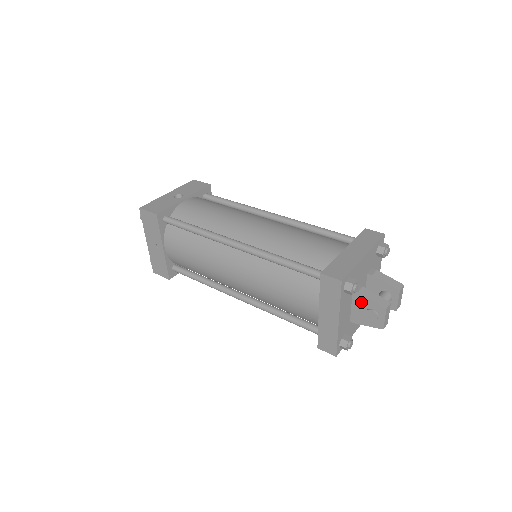
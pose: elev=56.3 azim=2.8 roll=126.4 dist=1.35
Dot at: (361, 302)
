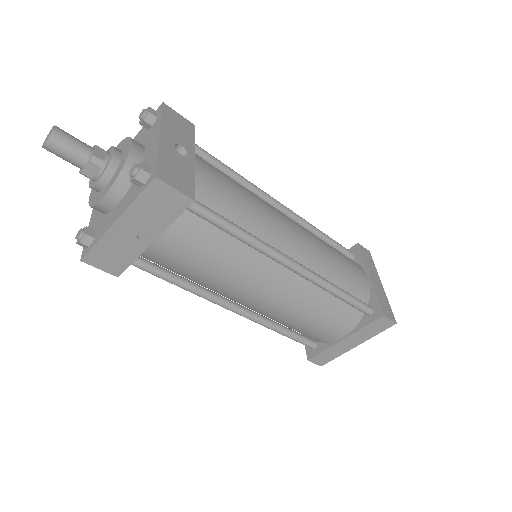
Dot at: occluded
